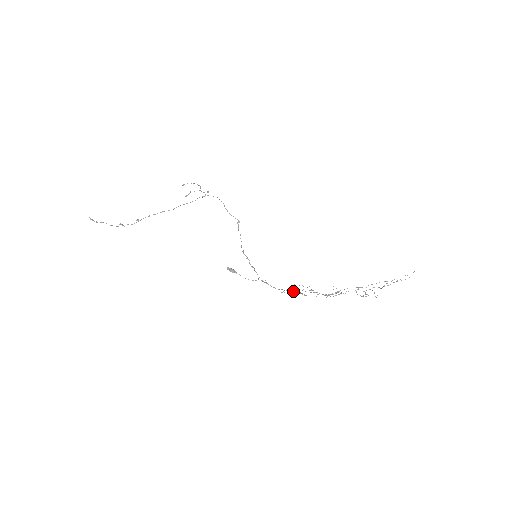
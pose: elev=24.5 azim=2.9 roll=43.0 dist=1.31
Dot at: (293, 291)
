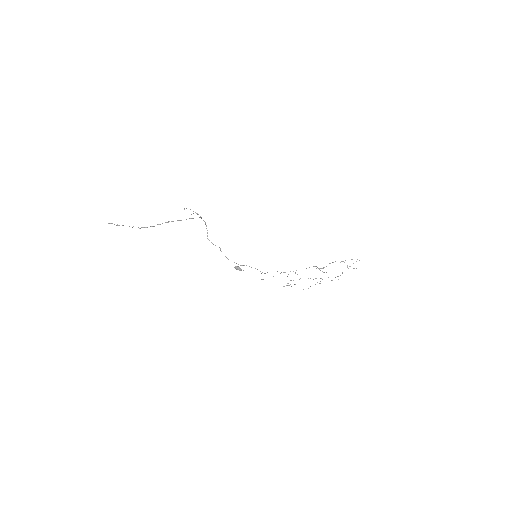
Dot at: occluded
